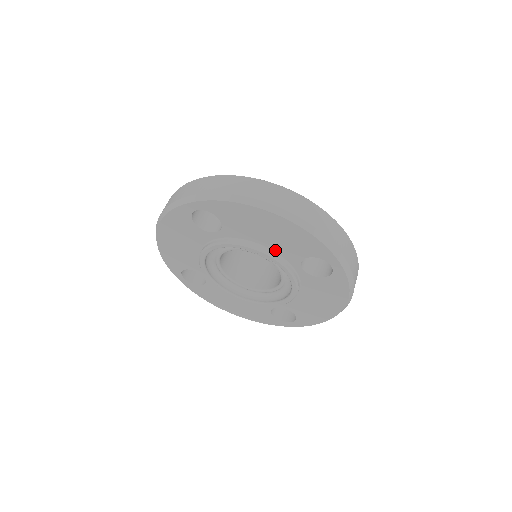
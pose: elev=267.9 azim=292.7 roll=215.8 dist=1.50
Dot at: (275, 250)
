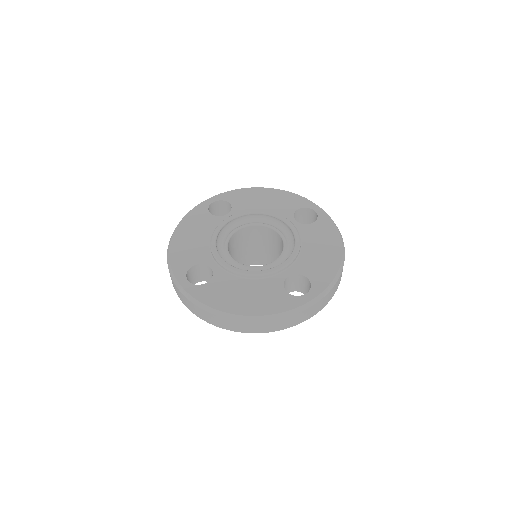
Dot at: occluded
